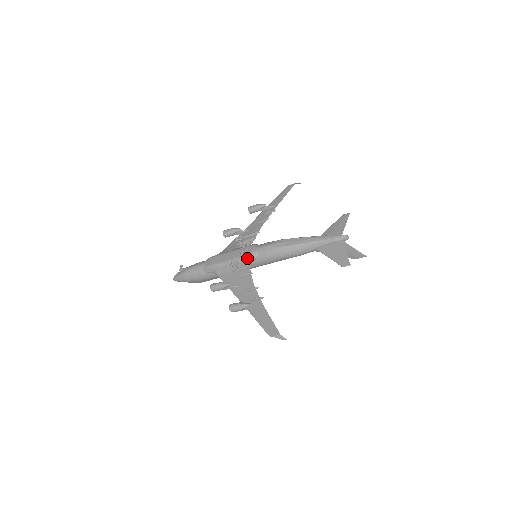
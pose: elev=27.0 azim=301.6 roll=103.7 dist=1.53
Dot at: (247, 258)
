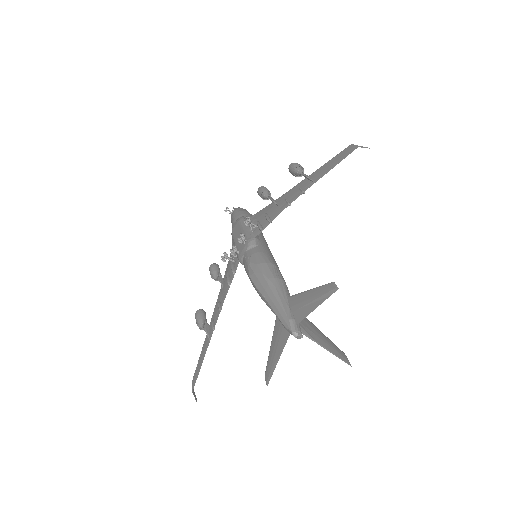
Dot at: (238, 258)
